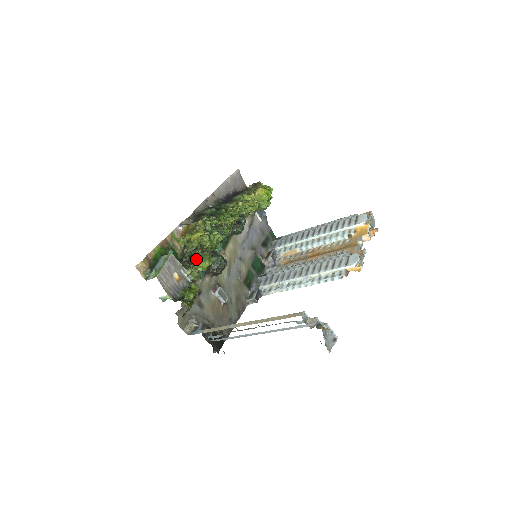
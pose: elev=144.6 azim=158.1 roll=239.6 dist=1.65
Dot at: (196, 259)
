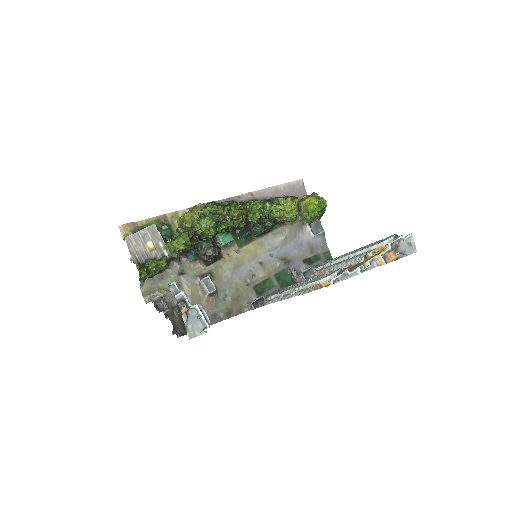
Dot at: (178, 236)
